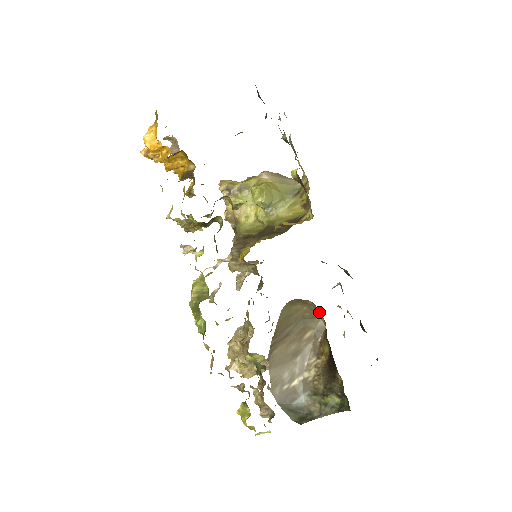
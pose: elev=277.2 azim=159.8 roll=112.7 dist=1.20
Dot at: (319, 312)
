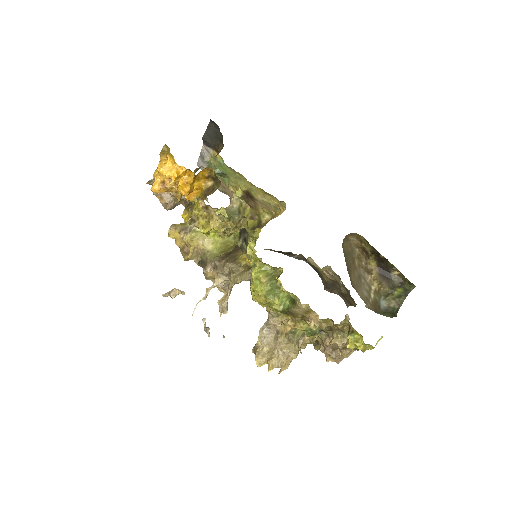
Dot at: (357, 242)
